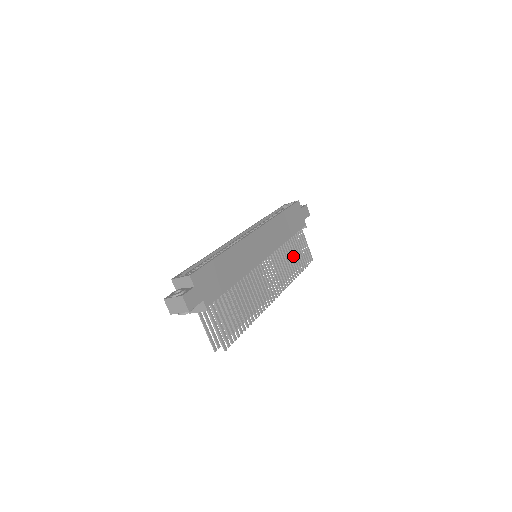
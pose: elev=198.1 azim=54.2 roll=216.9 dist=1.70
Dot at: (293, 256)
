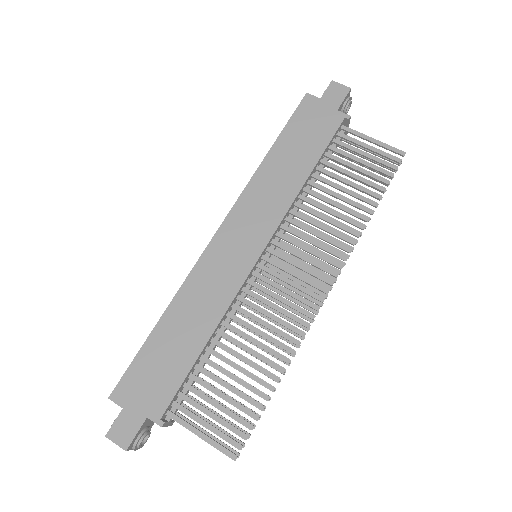
Dot at: (341, 191)
